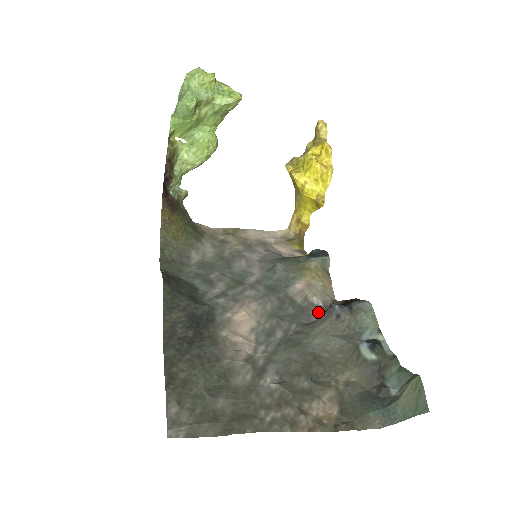
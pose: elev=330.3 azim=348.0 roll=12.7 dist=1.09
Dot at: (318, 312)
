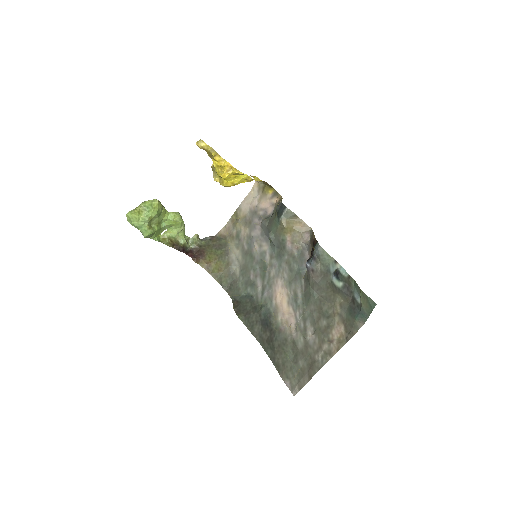
Dot at: (308, 253)
